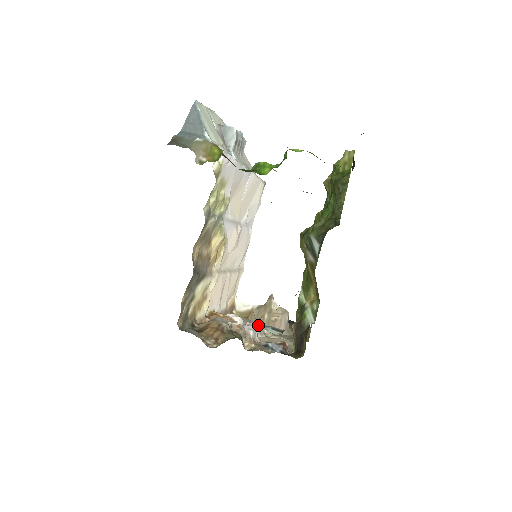
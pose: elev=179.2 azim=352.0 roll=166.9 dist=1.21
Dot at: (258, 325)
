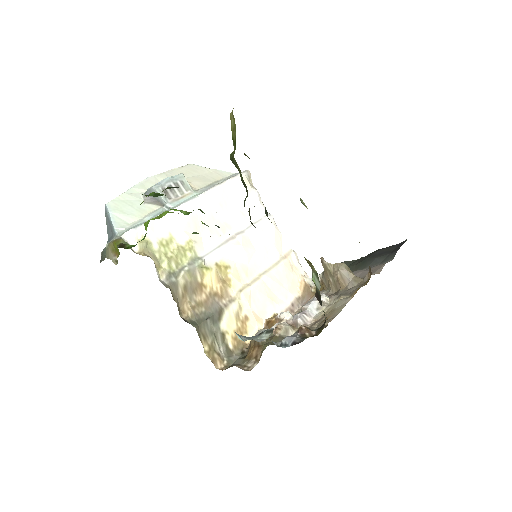
Dot at: (257, 336)
